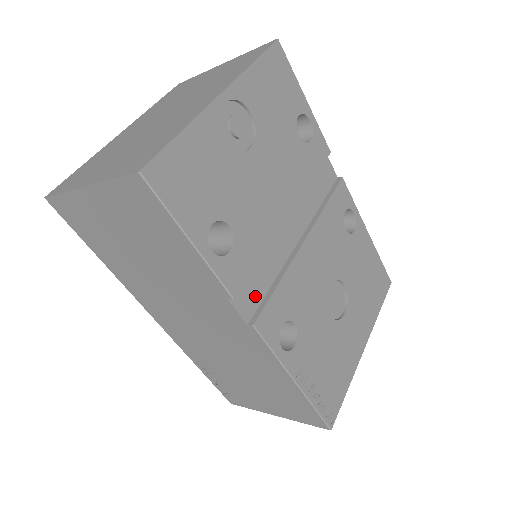
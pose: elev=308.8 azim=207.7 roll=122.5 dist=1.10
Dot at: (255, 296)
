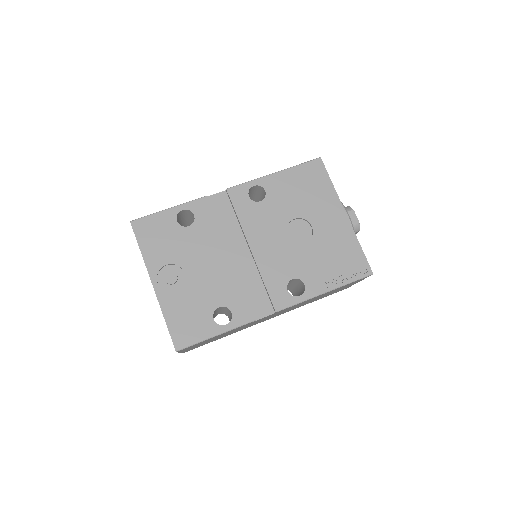
Dot at: (263, 301)
